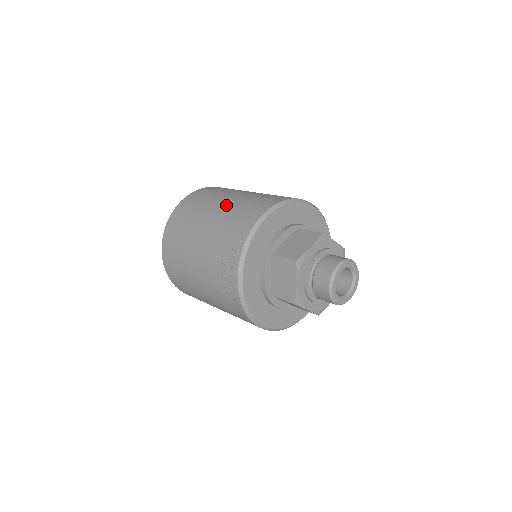
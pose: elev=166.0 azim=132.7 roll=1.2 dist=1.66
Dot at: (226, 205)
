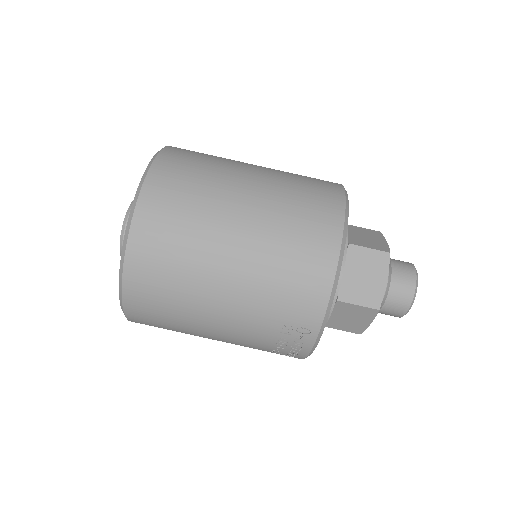
Dot at: (249, 249)
